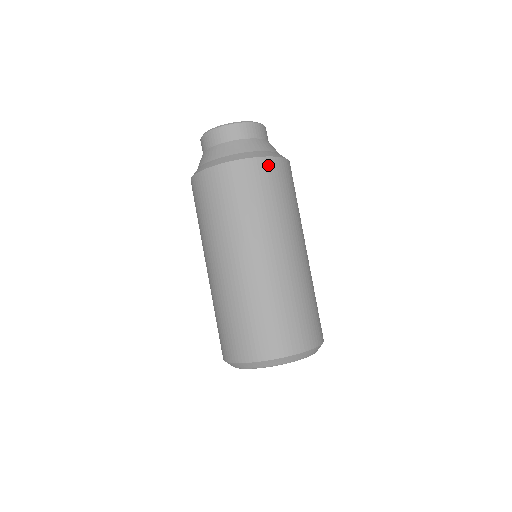
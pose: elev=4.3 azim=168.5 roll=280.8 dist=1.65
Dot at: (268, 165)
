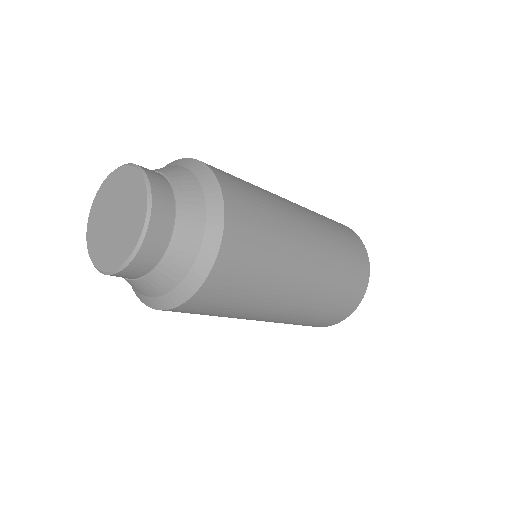
Dot at: (233, 229)
